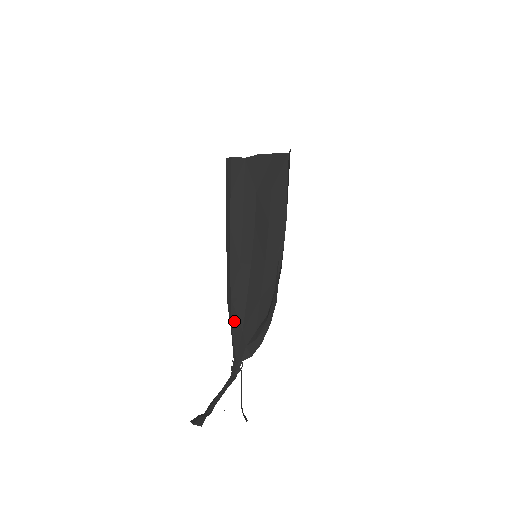
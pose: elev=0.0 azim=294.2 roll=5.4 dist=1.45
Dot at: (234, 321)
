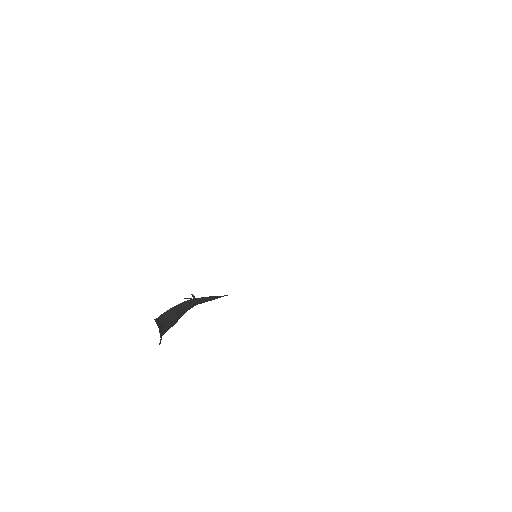
Dot at: occluded
